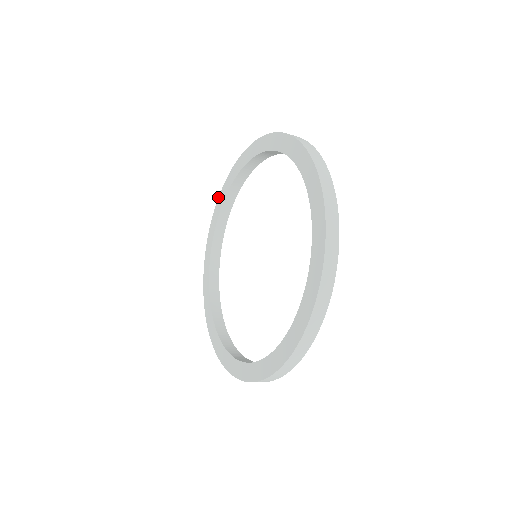
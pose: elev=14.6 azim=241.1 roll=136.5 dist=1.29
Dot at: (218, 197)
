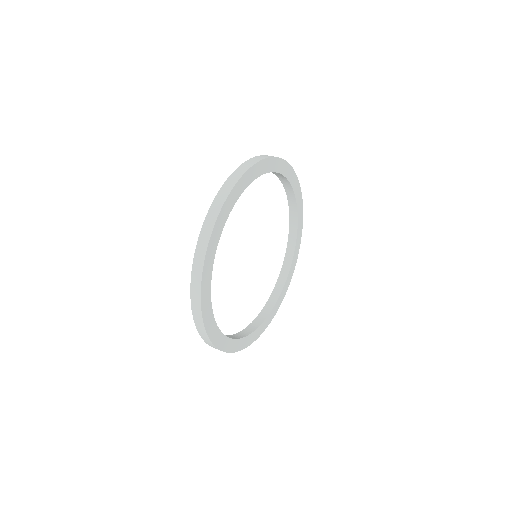
Dot at: occluded
